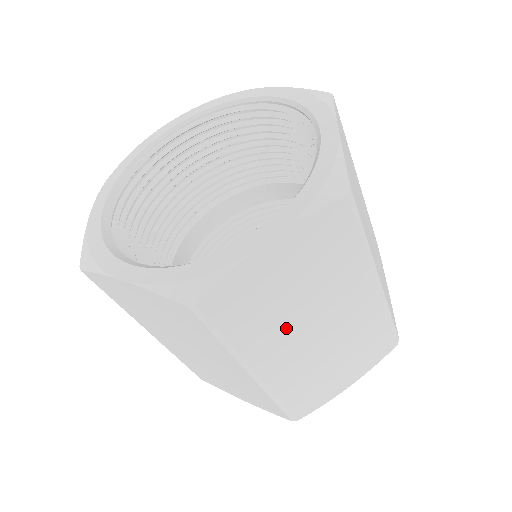
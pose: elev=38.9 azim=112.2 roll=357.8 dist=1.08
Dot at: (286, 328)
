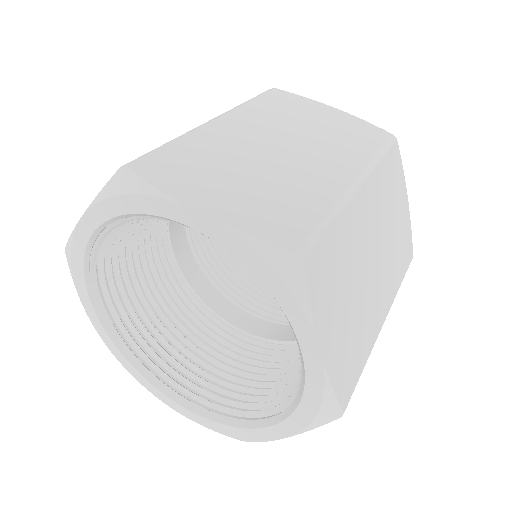
Dot at: occluded
